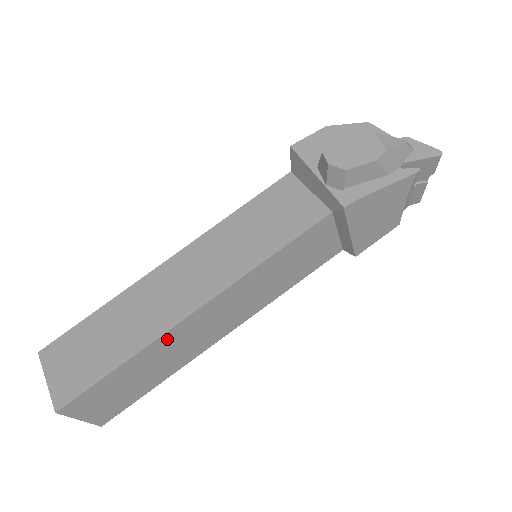
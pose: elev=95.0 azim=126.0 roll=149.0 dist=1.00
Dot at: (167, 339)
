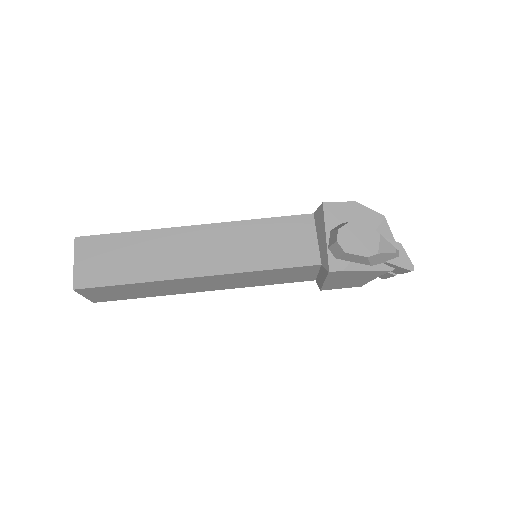
Dot at: (168, 282)
